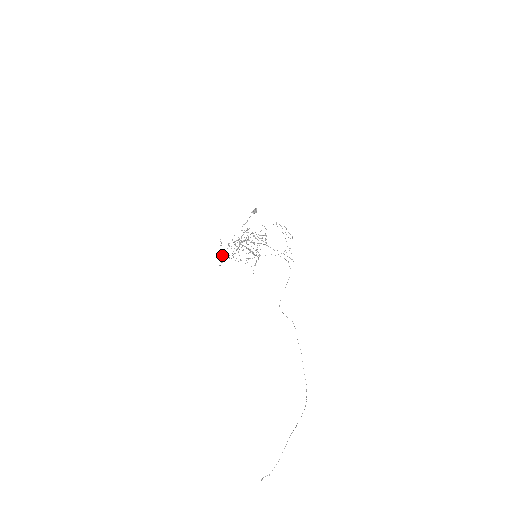
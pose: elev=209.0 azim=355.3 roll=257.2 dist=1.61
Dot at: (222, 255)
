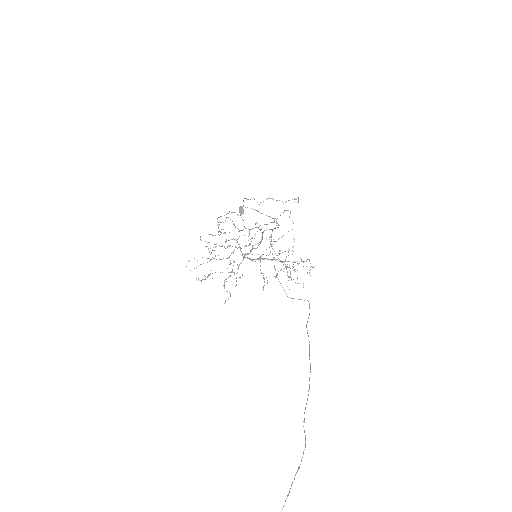
Dot at: (223, 285)
